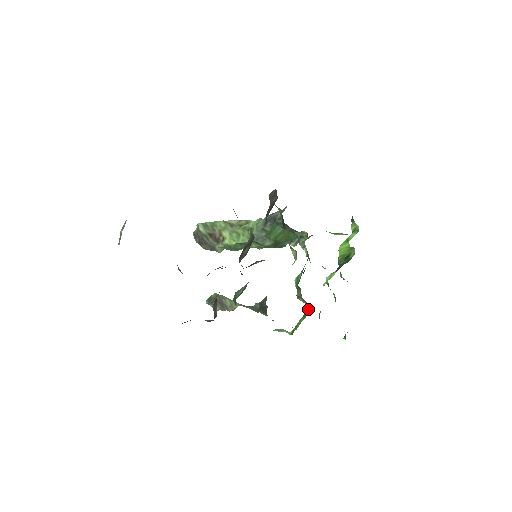
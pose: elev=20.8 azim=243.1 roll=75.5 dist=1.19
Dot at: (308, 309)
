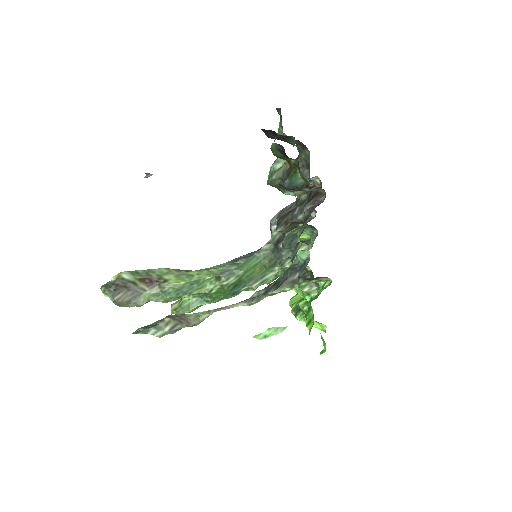
Dot at: (312, 297)
